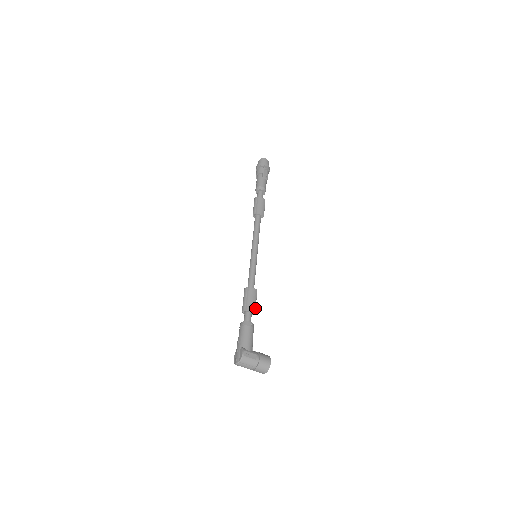
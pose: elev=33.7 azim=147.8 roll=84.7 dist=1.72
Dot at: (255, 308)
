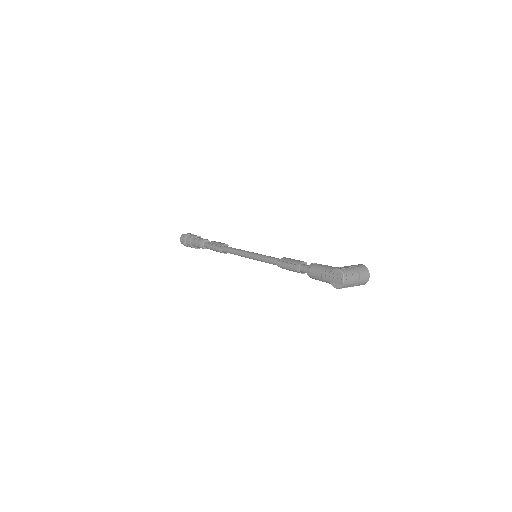
Dot at: (302, 261)
